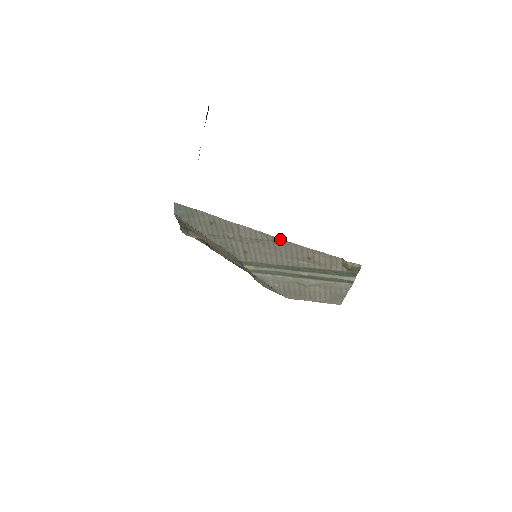
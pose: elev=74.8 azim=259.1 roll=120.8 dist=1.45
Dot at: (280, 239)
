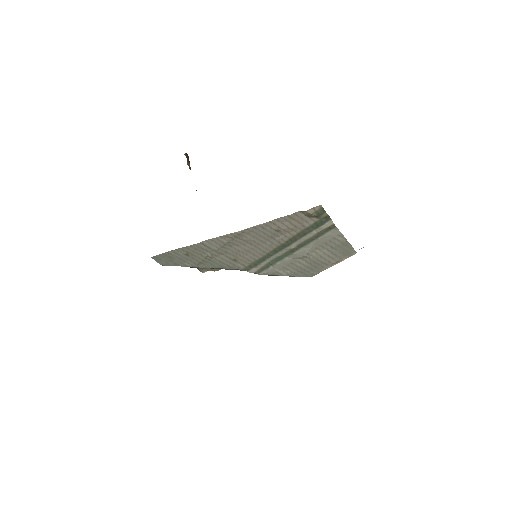
Dot at: (238, 232)
